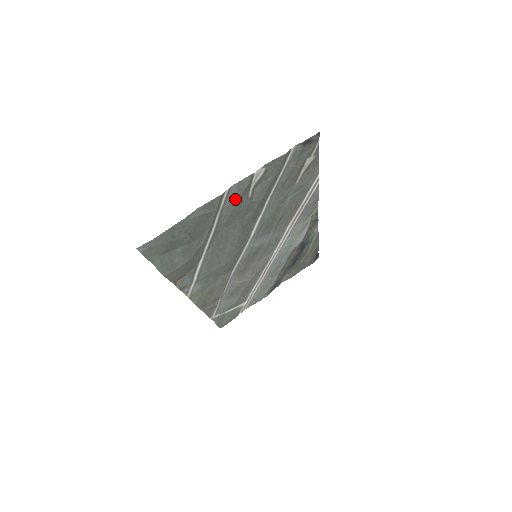
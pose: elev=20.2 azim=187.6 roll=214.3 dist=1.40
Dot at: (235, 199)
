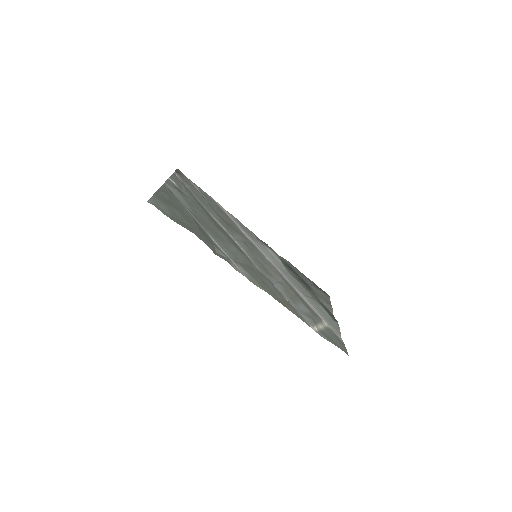
Dot at: (176, 191)
